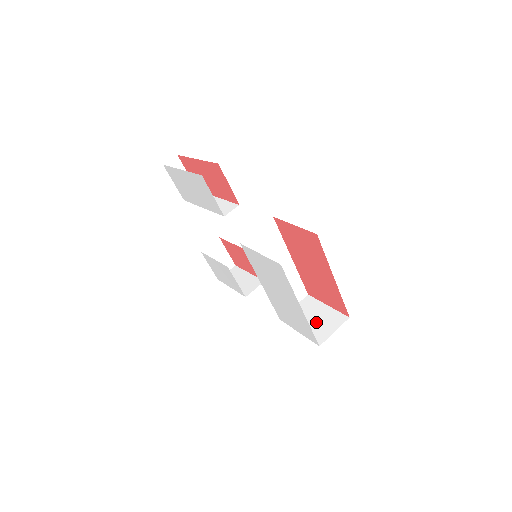
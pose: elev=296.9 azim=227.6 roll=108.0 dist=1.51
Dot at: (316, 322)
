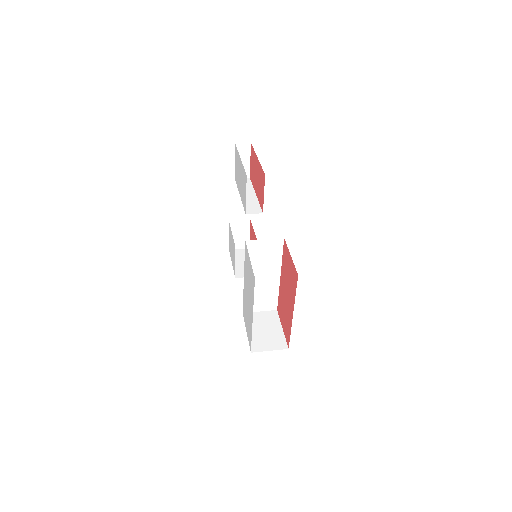
Dot at: (264, 334)
